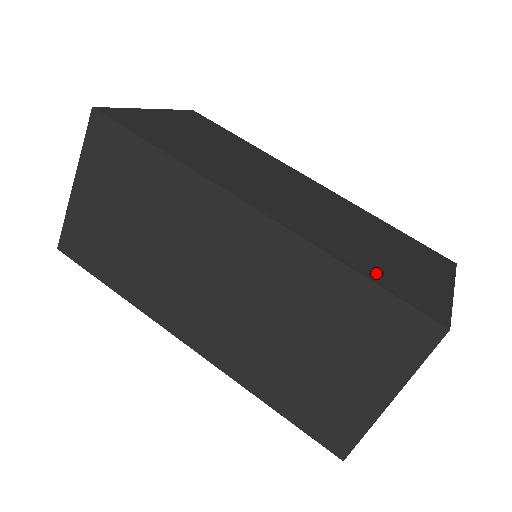
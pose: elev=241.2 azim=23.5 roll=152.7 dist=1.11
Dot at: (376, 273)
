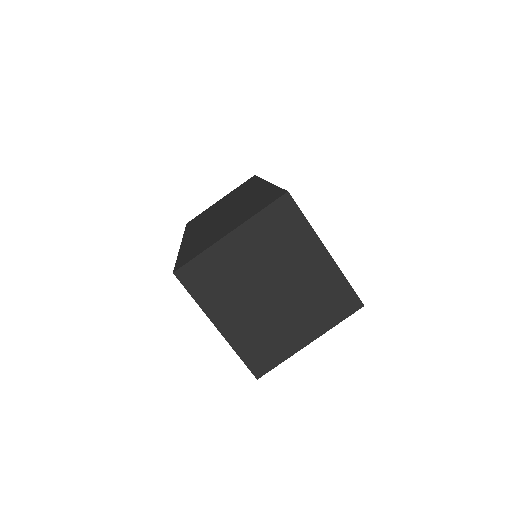
Dot at: occluded
